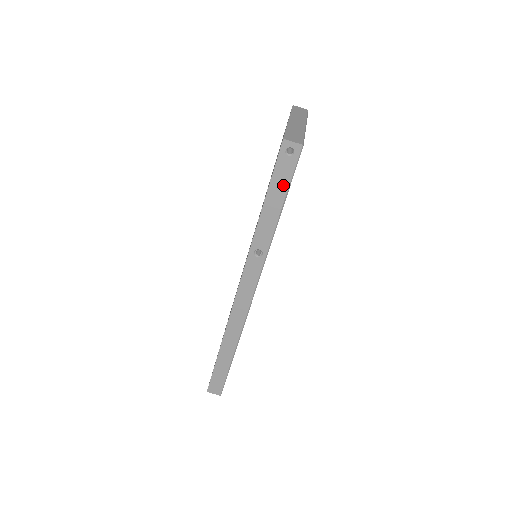
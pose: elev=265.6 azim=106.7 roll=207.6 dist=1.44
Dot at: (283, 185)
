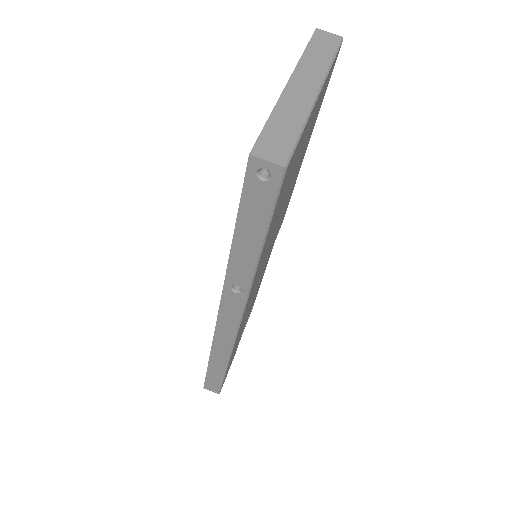
Dot at: (259, 218)
